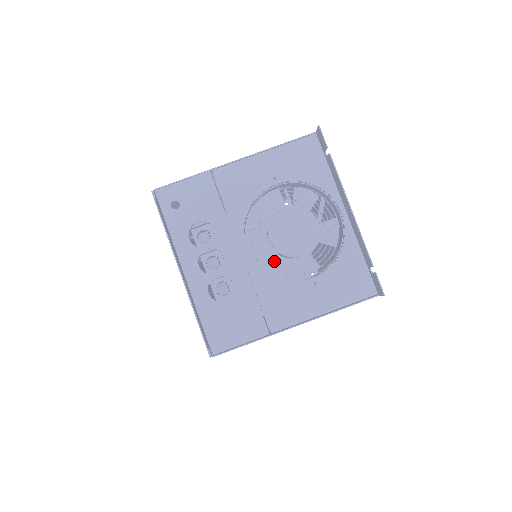
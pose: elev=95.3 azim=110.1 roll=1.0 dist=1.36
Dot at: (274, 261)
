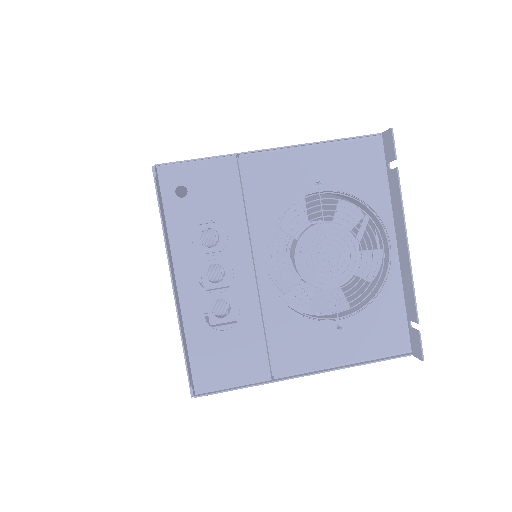
Dot at: occluded
